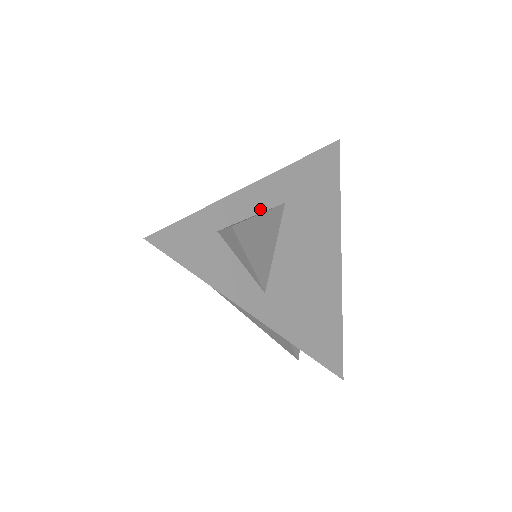
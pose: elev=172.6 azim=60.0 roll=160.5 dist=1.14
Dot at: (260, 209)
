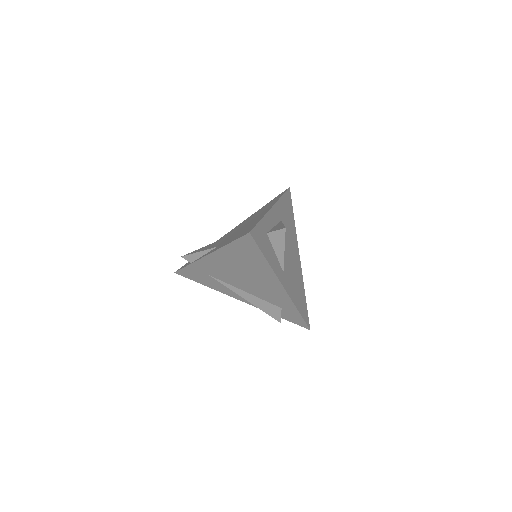
Dot at: (275, 223)
